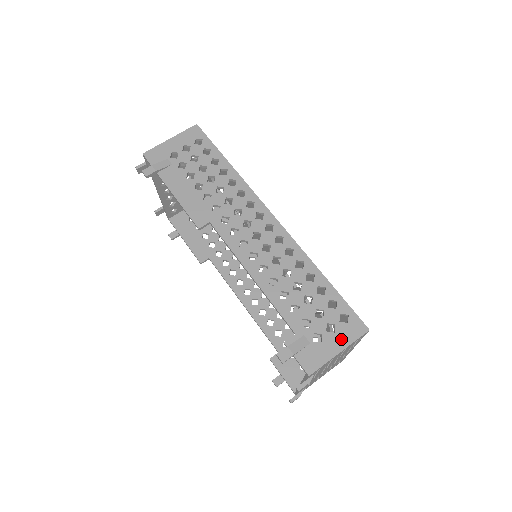
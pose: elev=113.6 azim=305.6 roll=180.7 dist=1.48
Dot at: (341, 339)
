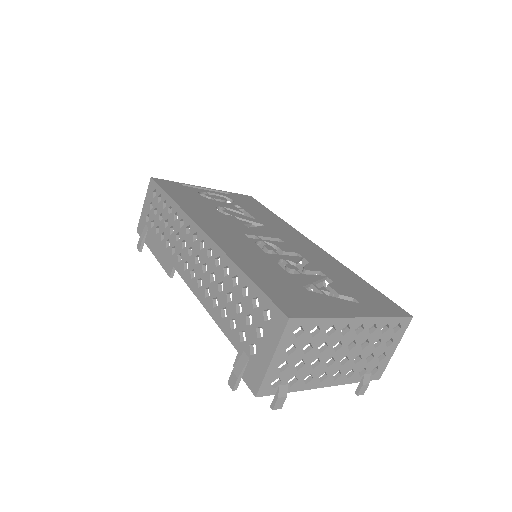
Dot at: (269, 342)
